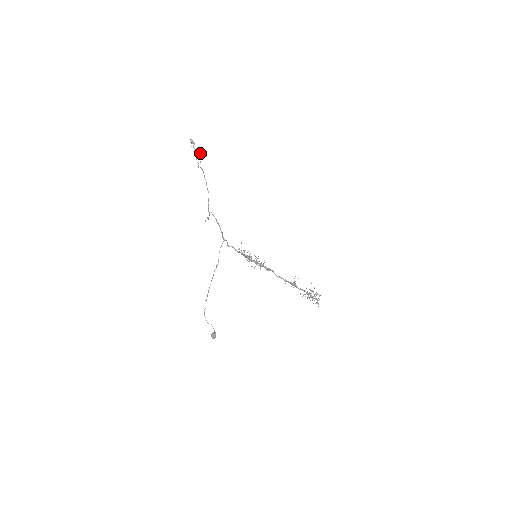
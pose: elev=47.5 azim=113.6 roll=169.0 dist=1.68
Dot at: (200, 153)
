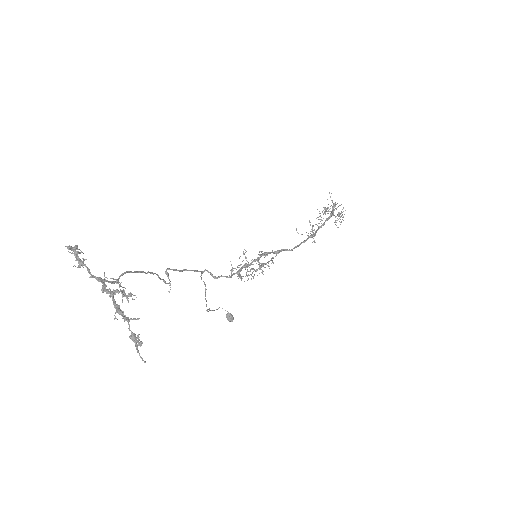
Dot at: (134, 342)
